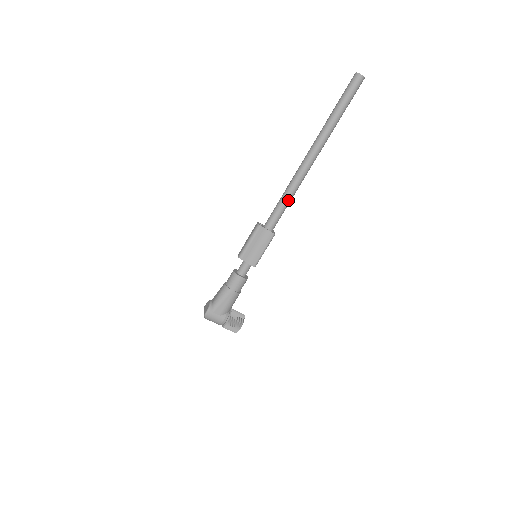
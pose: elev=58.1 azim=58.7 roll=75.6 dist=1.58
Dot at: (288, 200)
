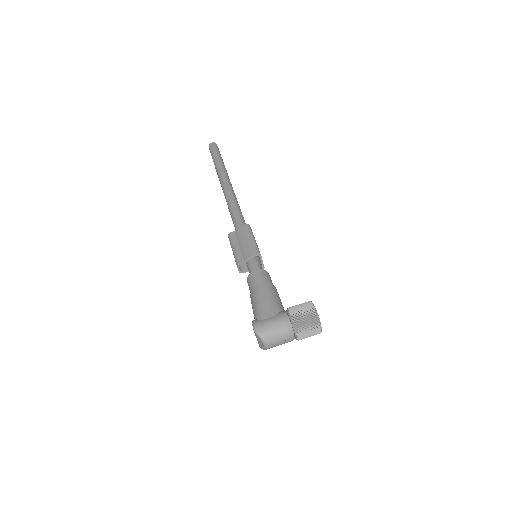
Dot at: (235, 207)
